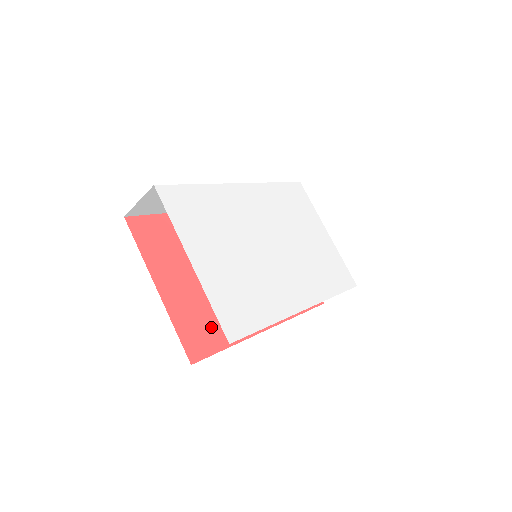
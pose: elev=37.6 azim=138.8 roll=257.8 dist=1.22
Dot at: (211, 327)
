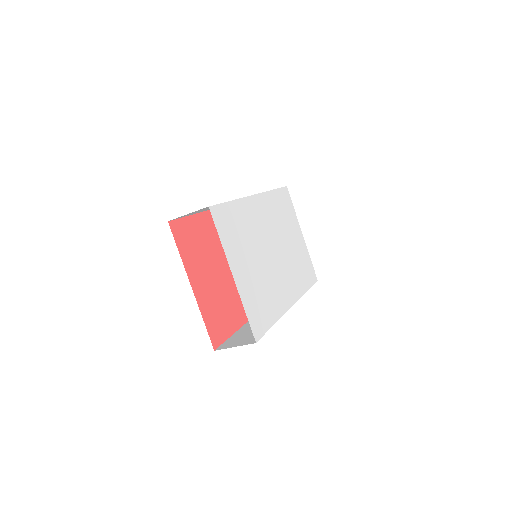
Dot at: (224, 317)
